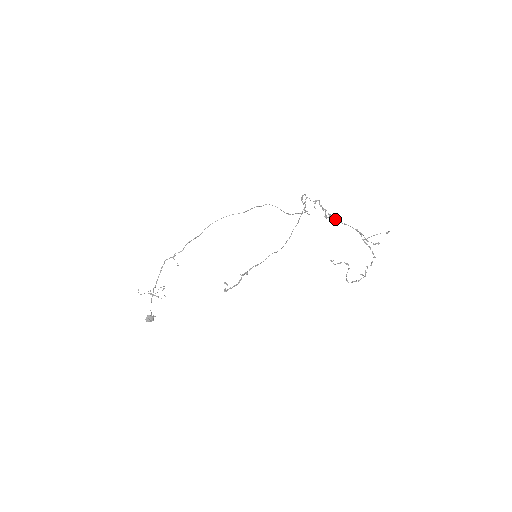
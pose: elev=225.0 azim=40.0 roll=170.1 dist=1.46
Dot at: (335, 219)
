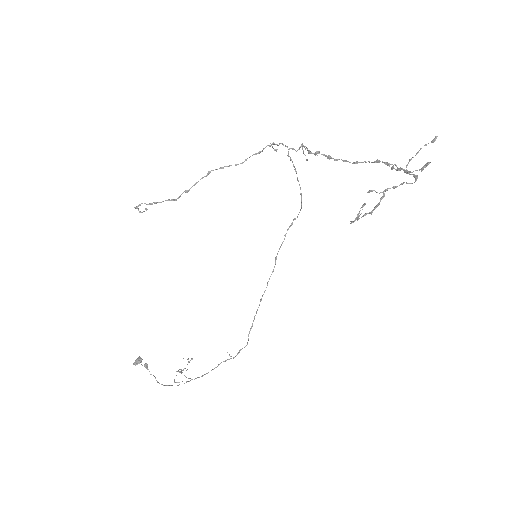
Dot at: (335, 159)
